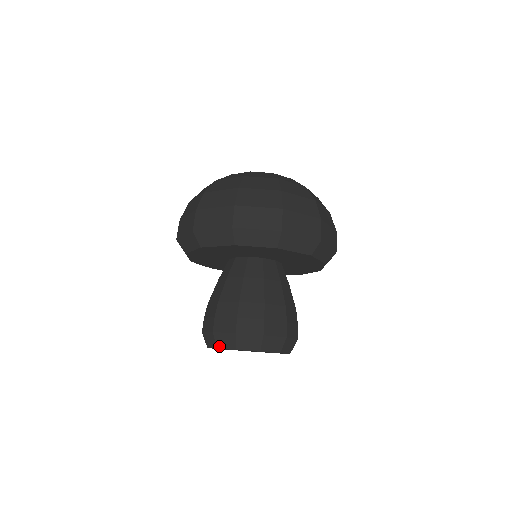
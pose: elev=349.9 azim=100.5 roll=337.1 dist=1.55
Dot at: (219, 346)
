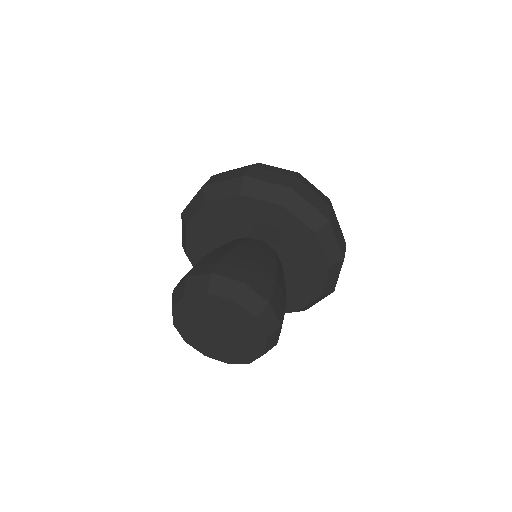
Dot at: (188, 292)
